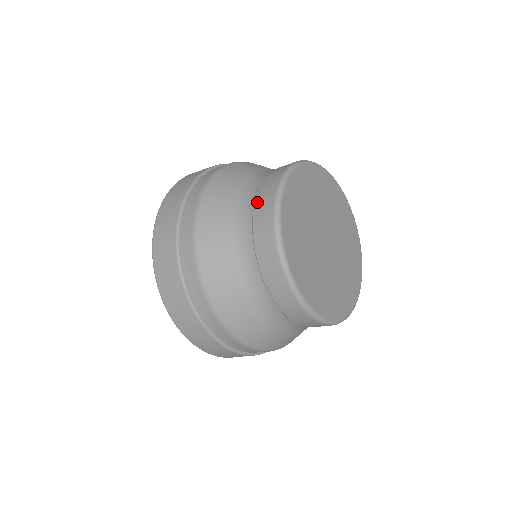
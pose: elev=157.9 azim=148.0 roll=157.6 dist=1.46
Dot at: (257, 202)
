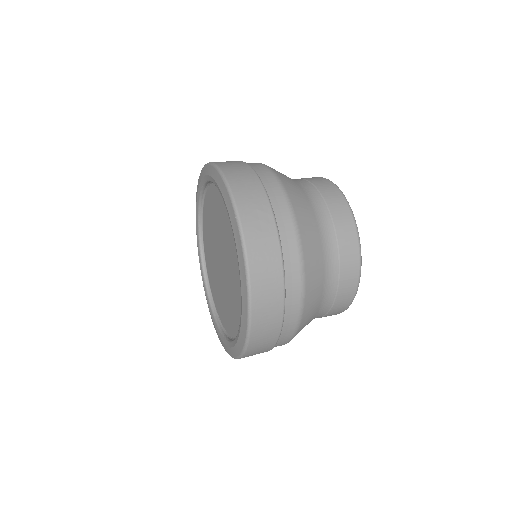
Dot at: (341, 243)
